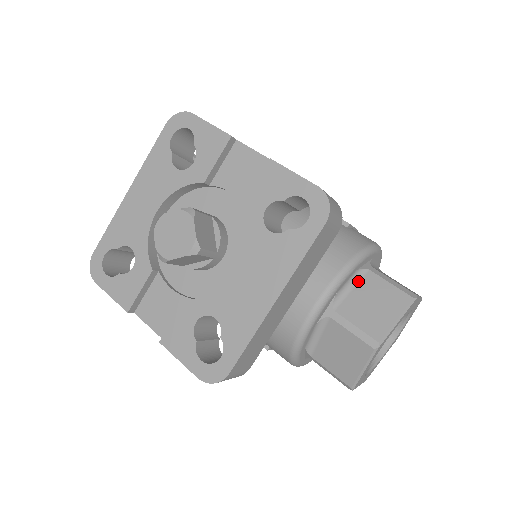
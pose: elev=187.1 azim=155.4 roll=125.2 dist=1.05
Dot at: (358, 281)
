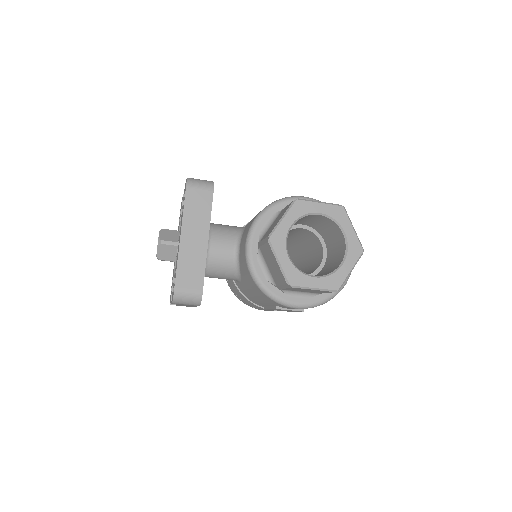
Dot at: (275, 219)
